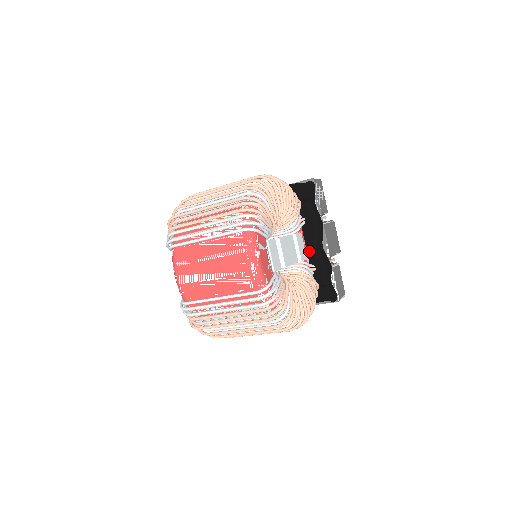
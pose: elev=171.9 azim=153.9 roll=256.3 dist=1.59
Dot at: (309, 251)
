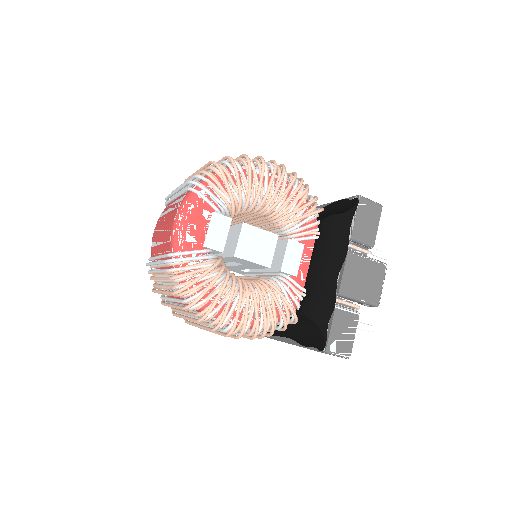
Dot at: (309, 272)
